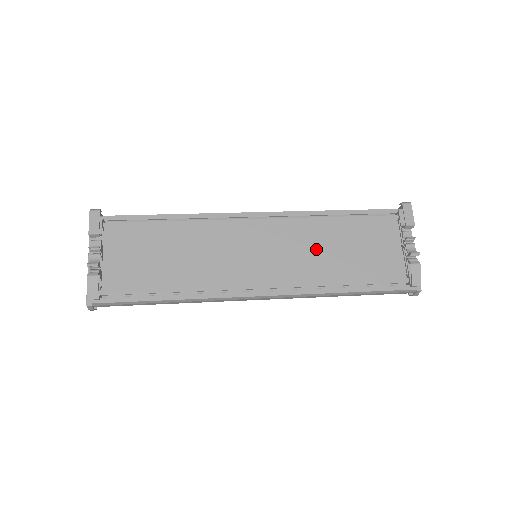
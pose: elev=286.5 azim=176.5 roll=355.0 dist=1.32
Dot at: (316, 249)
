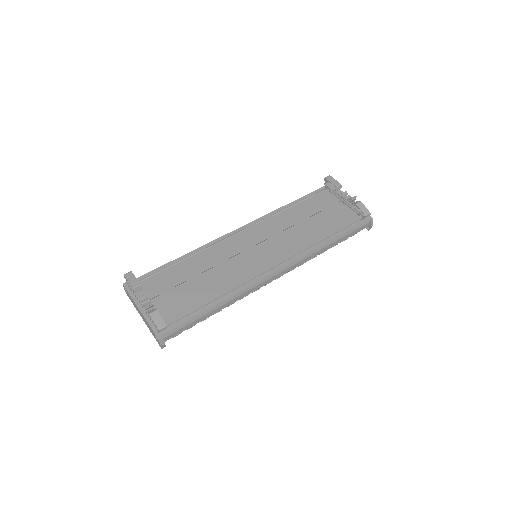
Dot at: (292, 229)
